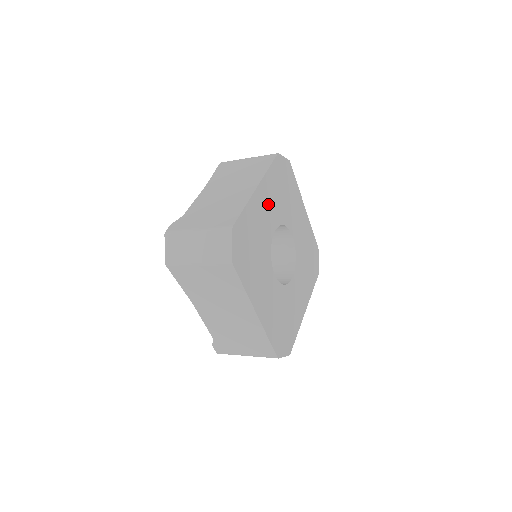
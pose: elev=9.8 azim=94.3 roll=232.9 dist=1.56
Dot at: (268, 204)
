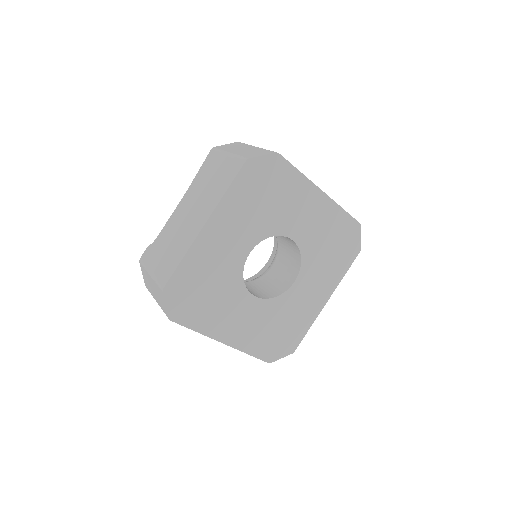
Dot at: (231, 232)
